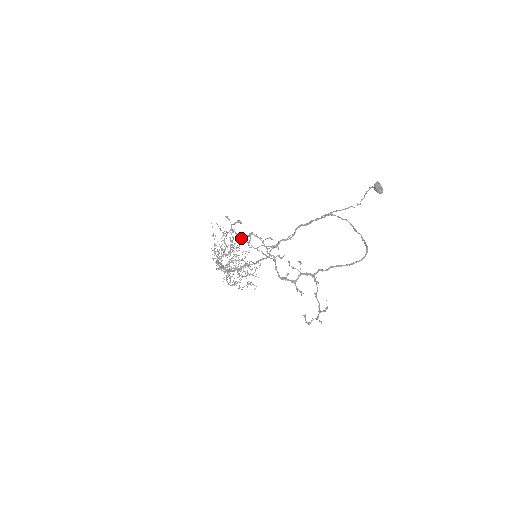
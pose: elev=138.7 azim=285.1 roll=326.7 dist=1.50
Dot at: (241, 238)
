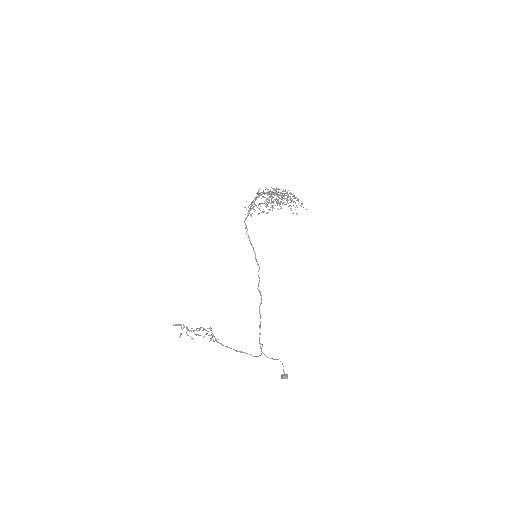
Dot at: occluded
